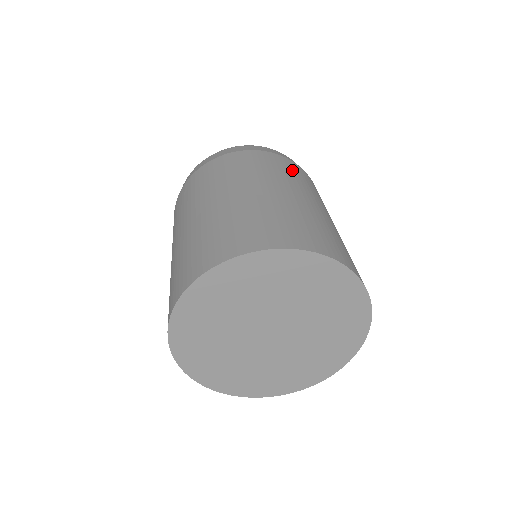
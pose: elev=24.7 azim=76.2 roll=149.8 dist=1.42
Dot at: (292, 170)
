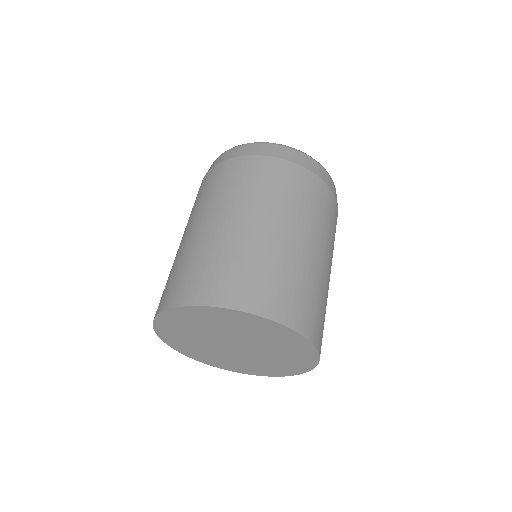
Dot at: (259, 177)
